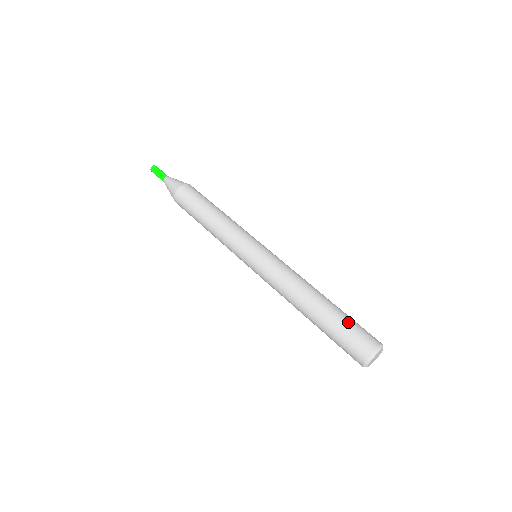
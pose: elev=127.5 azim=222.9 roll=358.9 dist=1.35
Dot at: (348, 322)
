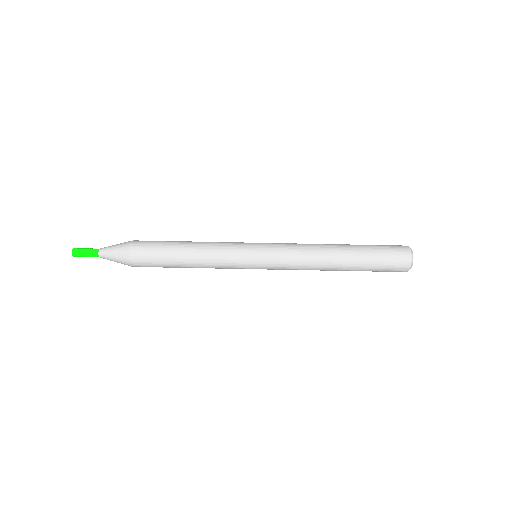
Dot at: (377, 251)
